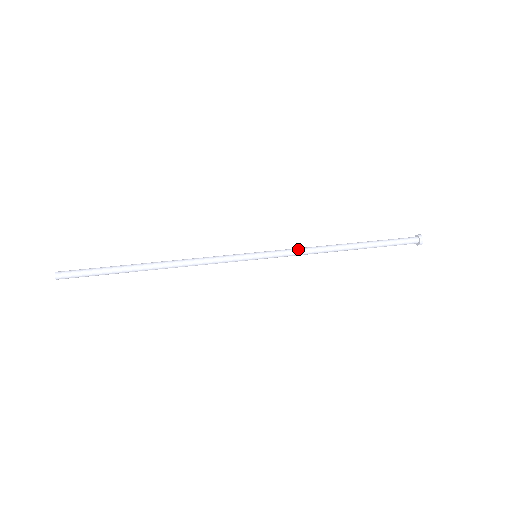
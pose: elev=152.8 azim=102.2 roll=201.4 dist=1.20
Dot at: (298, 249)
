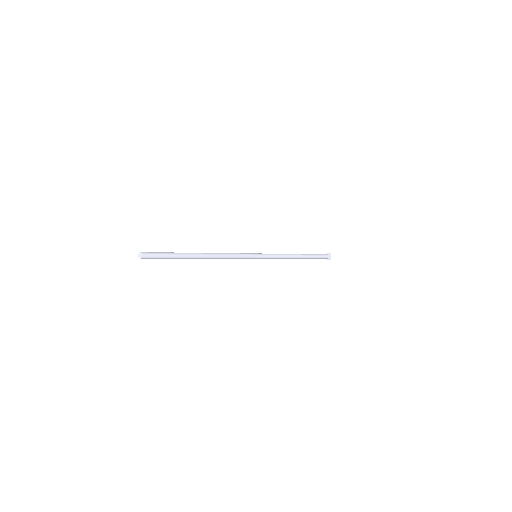
Dot at: occluded
